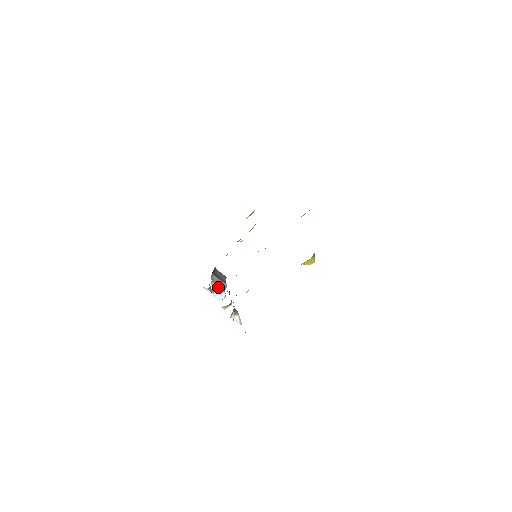
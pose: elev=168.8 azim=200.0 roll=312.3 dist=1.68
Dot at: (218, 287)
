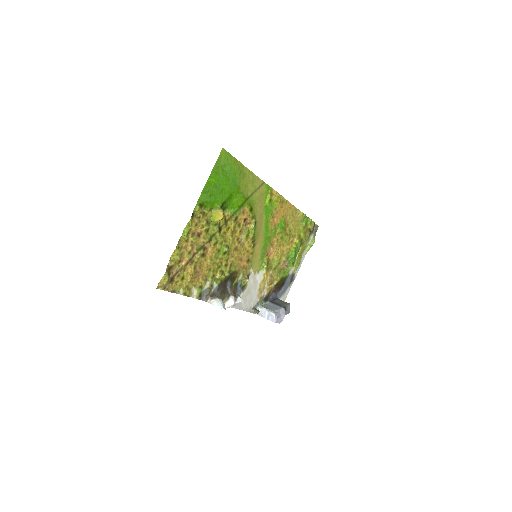
Dot at: (267, 309)
